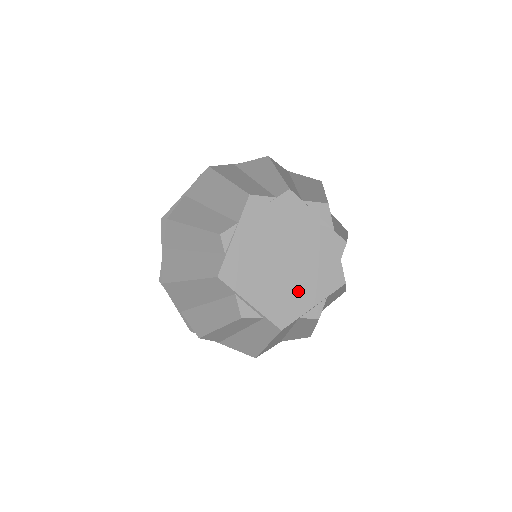
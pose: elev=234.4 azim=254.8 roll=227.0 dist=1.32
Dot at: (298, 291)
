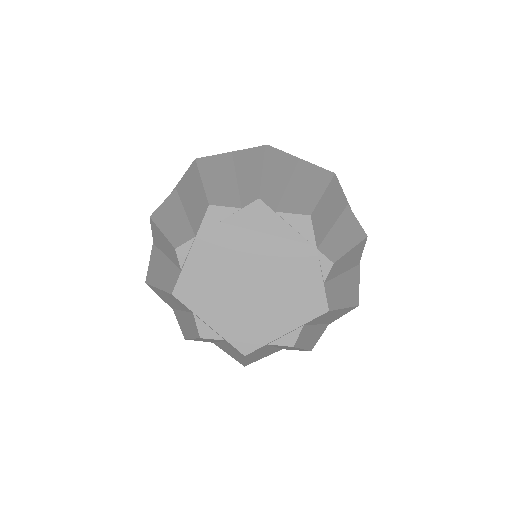
Dot at: (266, 315)
